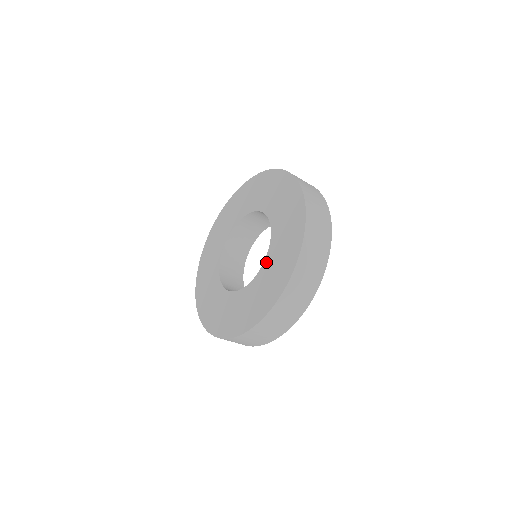
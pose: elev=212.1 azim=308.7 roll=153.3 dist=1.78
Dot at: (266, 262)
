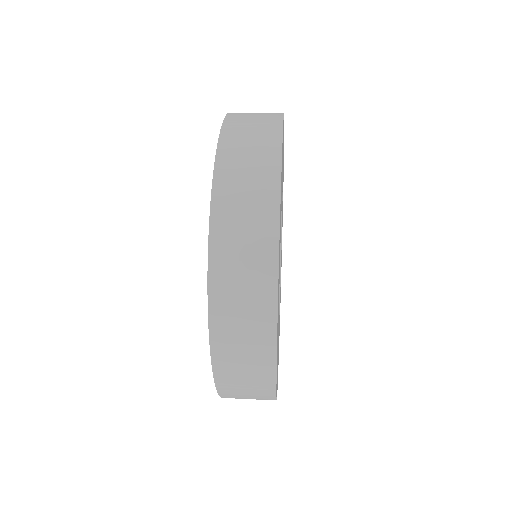
Dot at: occluded
